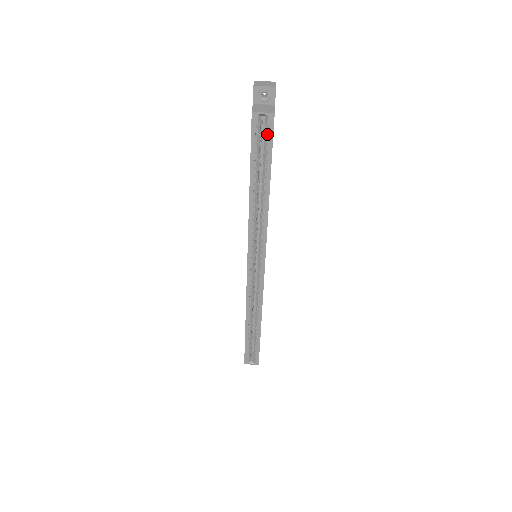
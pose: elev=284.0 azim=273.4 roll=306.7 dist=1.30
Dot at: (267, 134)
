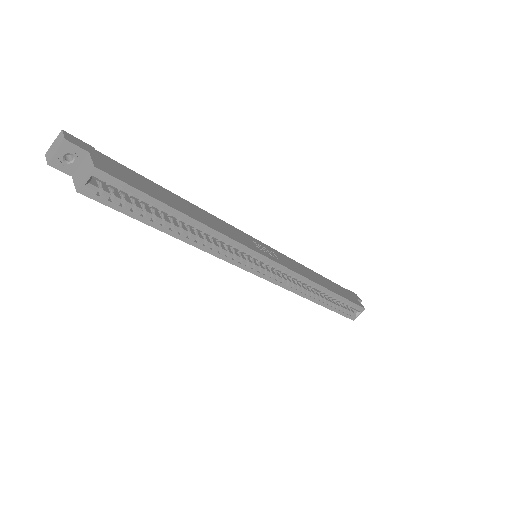
Dot at: (118, 185)
